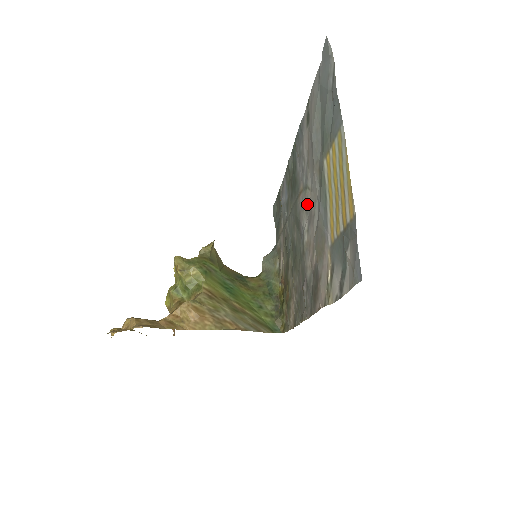
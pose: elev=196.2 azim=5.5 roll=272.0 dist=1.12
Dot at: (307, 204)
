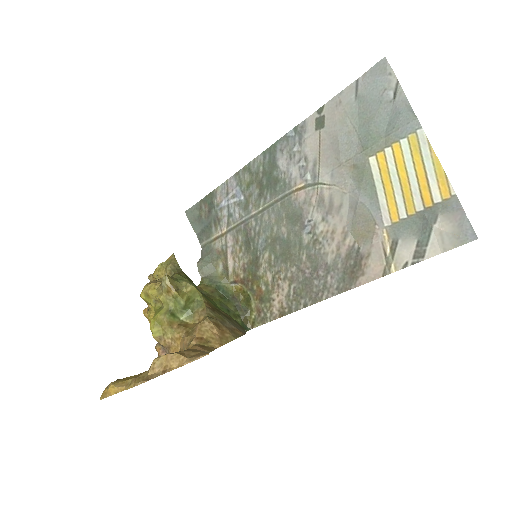
Dot at: (322, 198)
